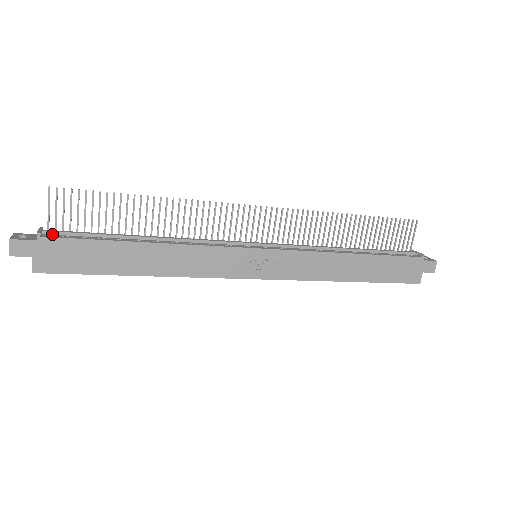
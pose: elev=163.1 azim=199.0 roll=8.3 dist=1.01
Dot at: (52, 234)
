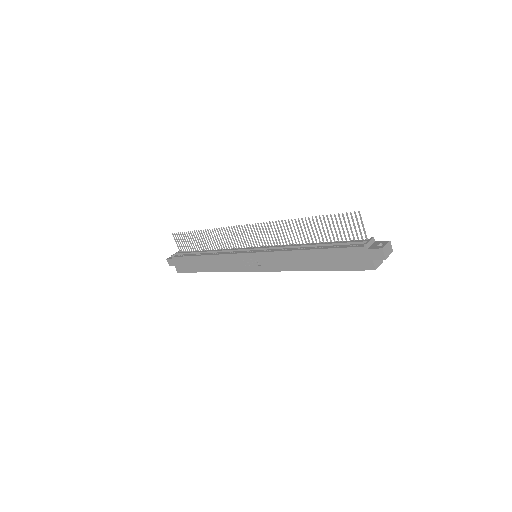
Dot at: (179, 254)
